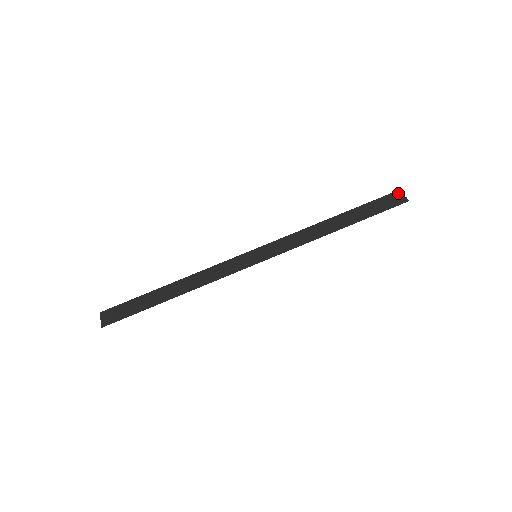
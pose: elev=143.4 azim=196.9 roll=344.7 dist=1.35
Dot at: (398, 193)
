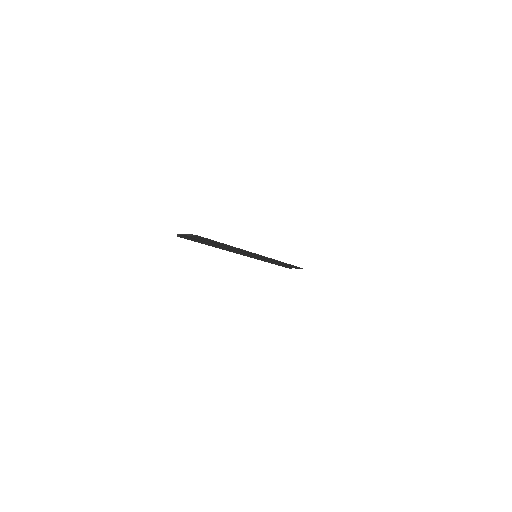
Dot at: occluded
